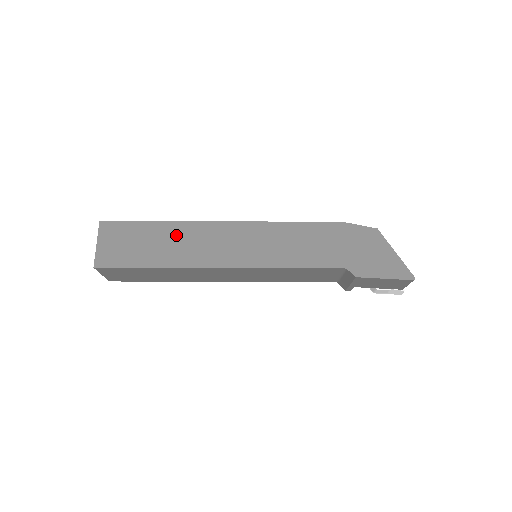
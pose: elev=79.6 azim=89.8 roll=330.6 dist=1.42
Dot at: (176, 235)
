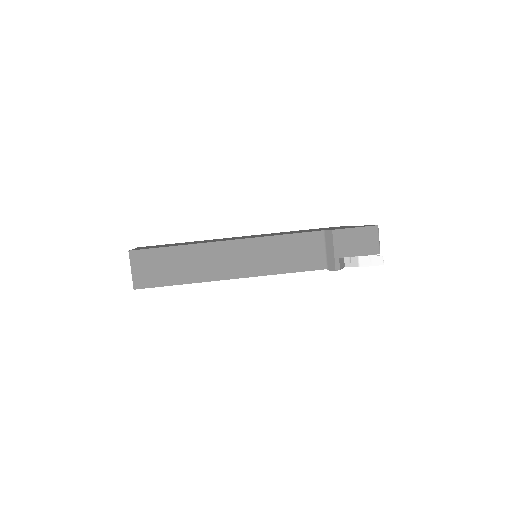
Dot at: occluded
